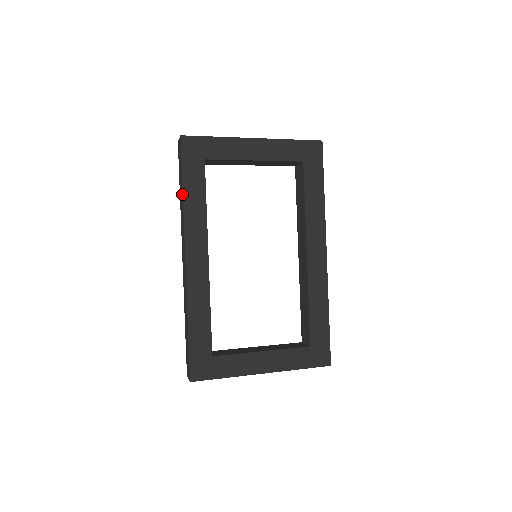
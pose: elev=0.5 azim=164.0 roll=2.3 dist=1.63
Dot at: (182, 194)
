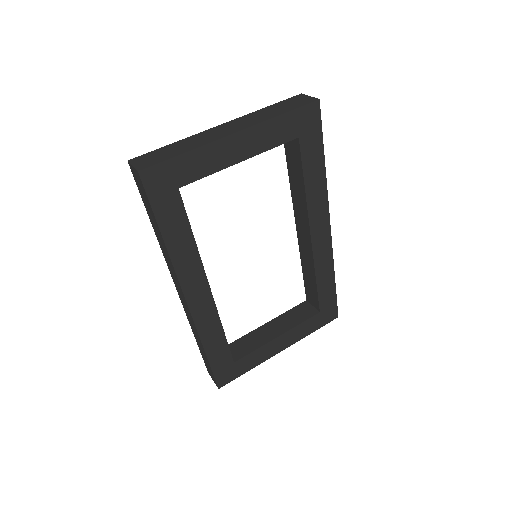
Dot at: (162, 239)
